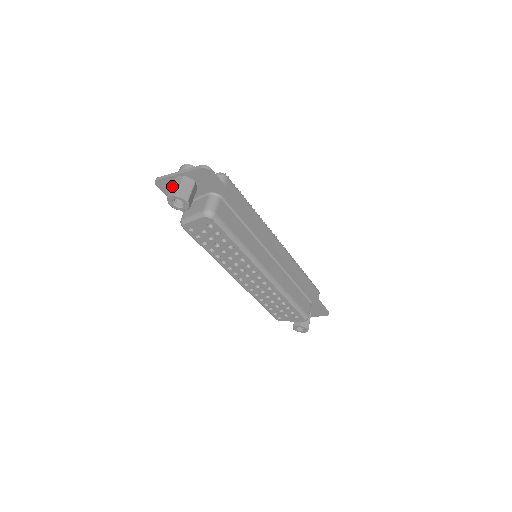
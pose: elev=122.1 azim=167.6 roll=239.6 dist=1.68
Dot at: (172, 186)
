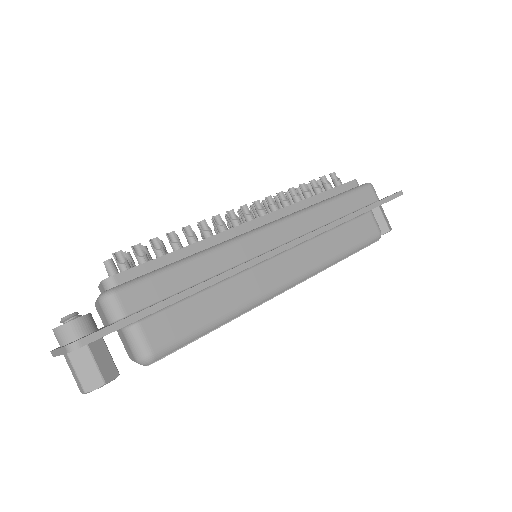
Dot at: occluded
